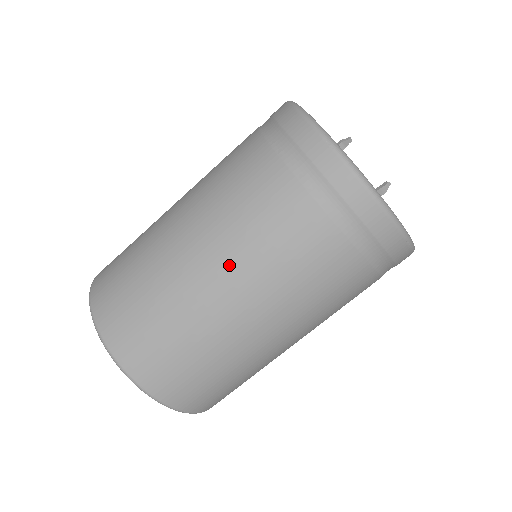
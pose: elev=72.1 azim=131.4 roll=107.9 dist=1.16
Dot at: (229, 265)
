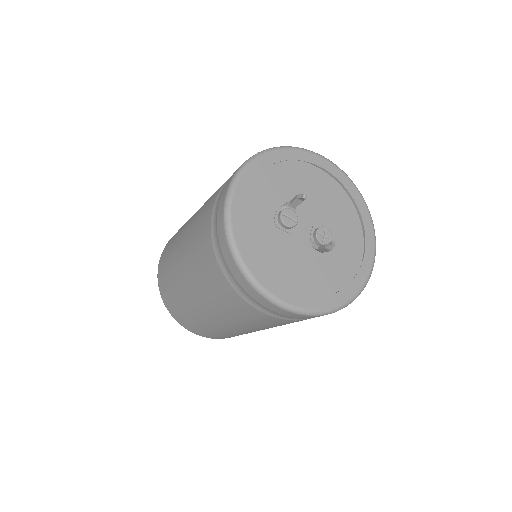
Dot at: (198, 293)
